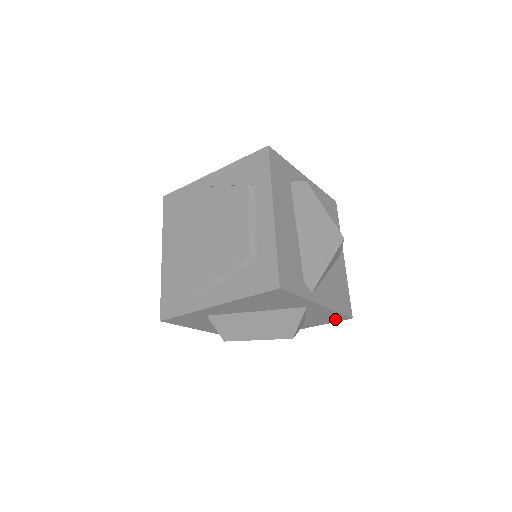
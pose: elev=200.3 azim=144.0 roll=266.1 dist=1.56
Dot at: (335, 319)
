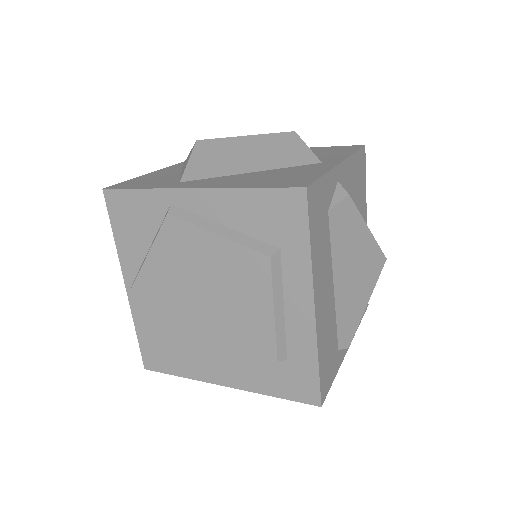
Dot at: occluded
